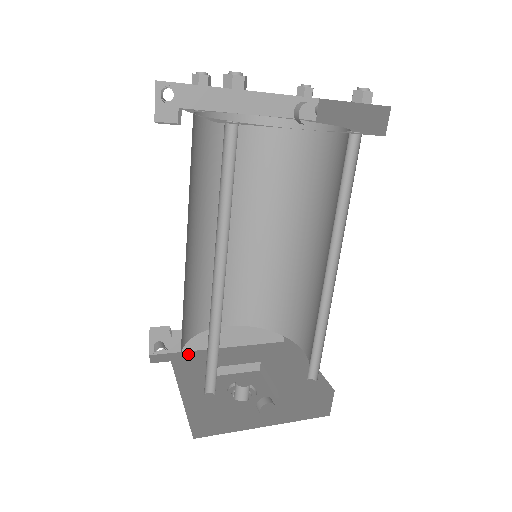
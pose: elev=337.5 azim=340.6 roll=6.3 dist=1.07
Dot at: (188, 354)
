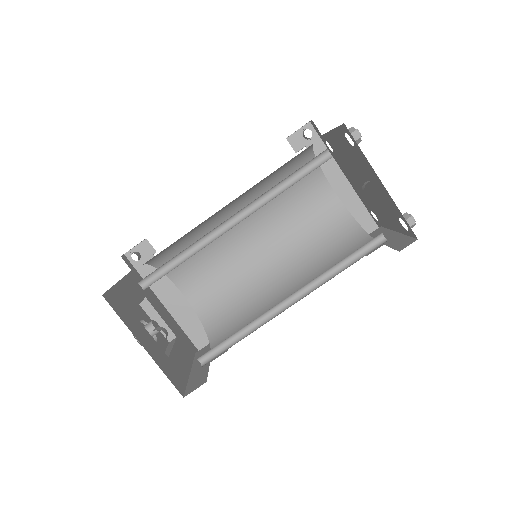
Dot at: occluded
